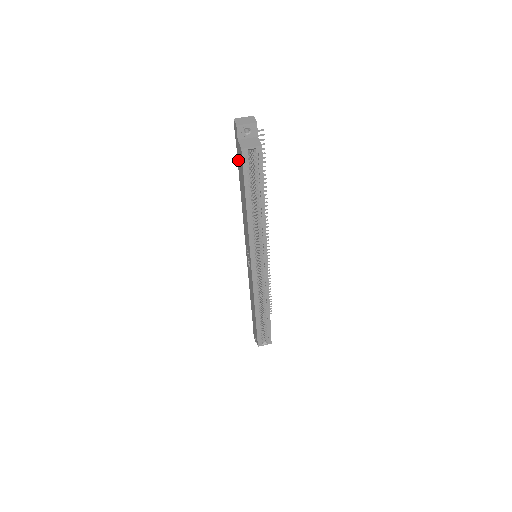
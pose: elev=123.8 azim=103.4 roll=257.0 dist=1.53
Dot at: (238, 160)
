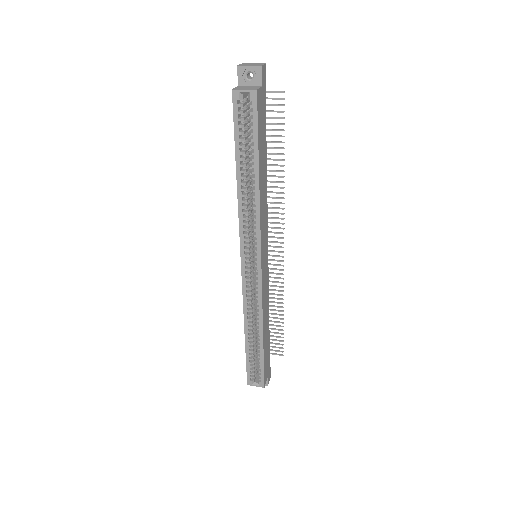
Dot at: occluded
